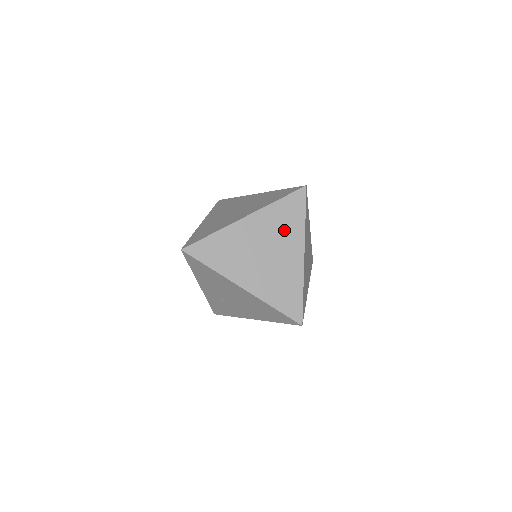
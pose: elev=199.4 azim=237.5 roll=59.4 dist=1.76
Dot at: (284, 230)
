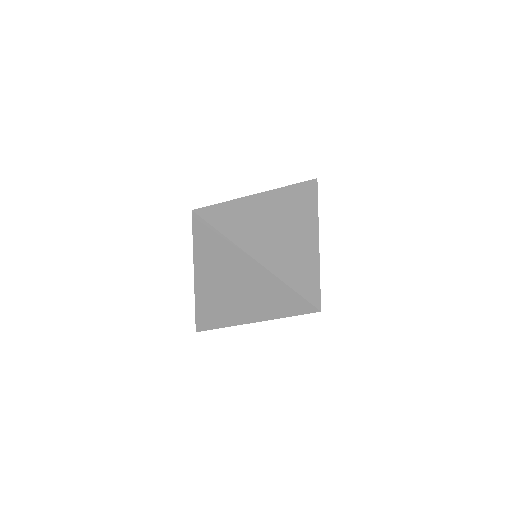
Dot at: (223, 259)
